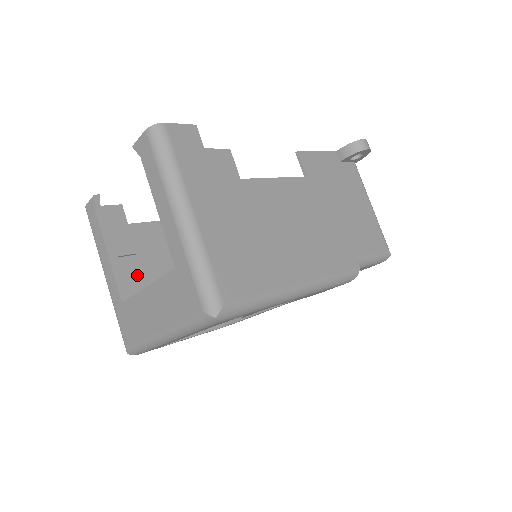
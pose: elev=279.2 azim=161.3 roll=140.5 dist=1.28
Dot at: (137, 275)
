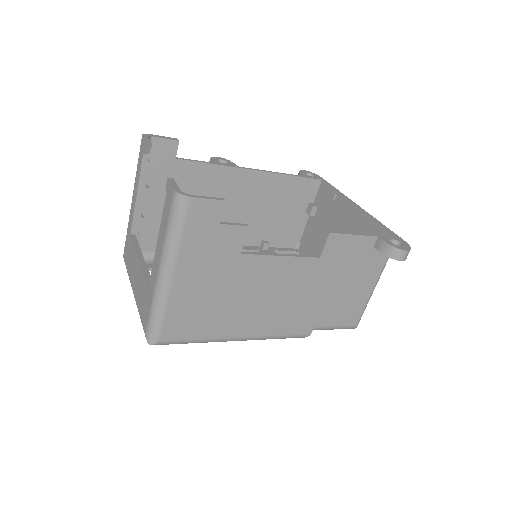
Dot at: (162, 204)
